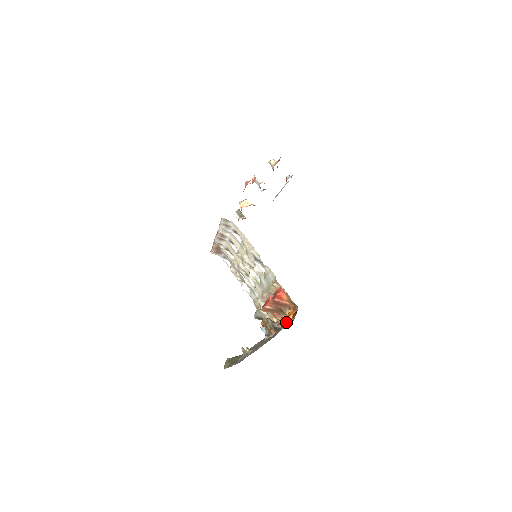
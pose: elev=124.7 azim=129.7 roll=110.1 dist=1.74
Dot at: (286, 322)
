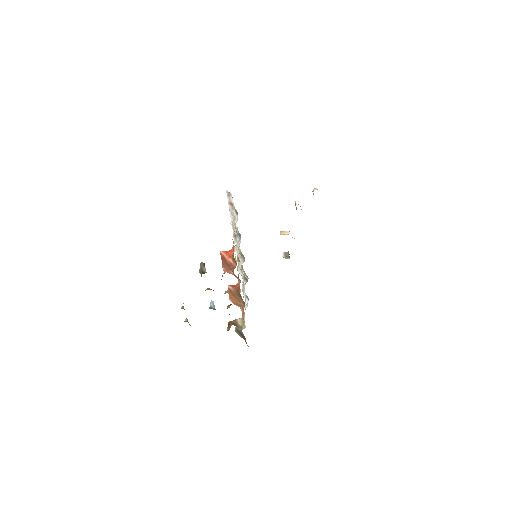
Dot at: occluded
